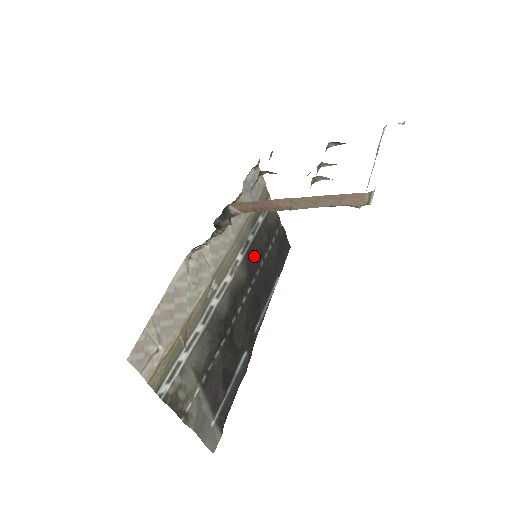
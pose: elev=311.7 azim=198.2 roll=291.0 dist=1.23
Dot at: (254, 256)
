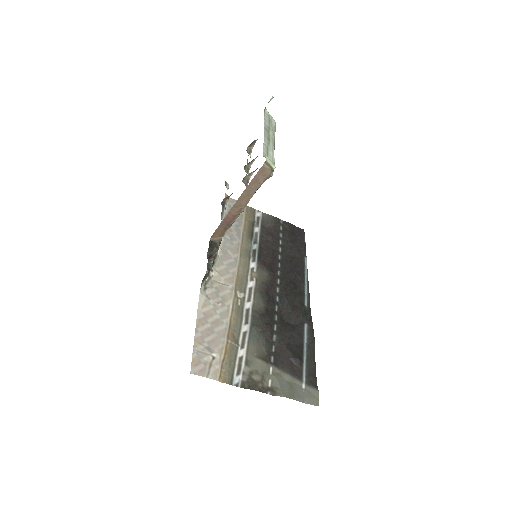
Dot at: (267, 257)
